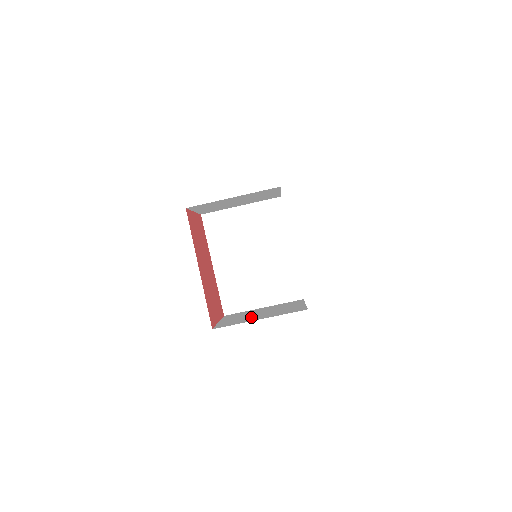
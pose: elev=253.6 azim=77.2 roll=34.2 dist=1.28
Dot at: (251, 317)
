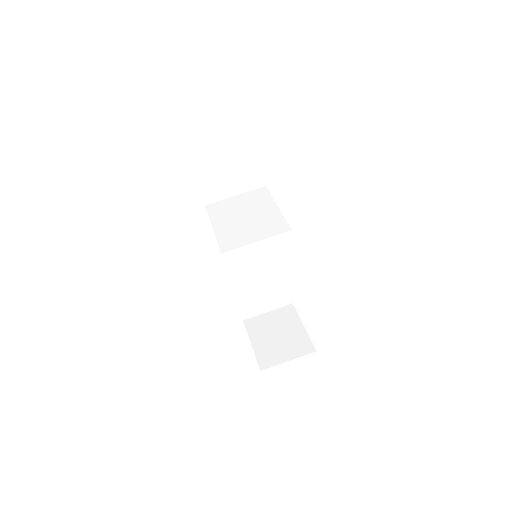
Dot at: occluded
